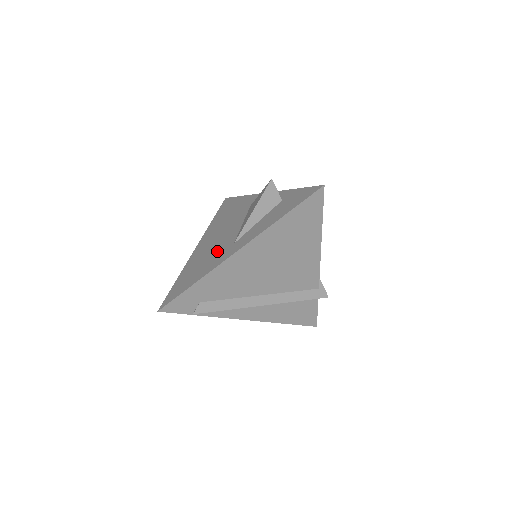
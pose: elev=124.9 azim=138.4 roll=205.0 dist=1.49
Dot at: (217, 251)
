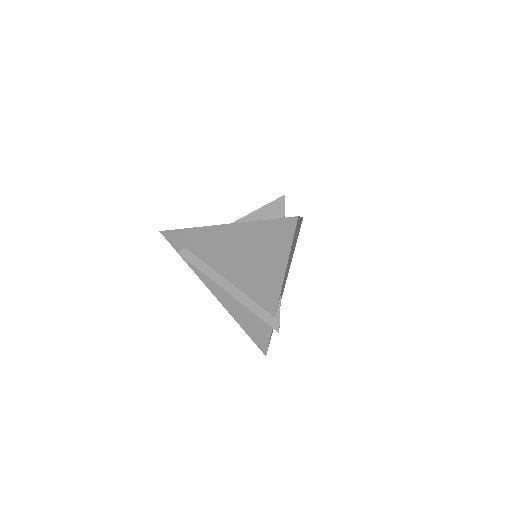
Dot at: occluded
